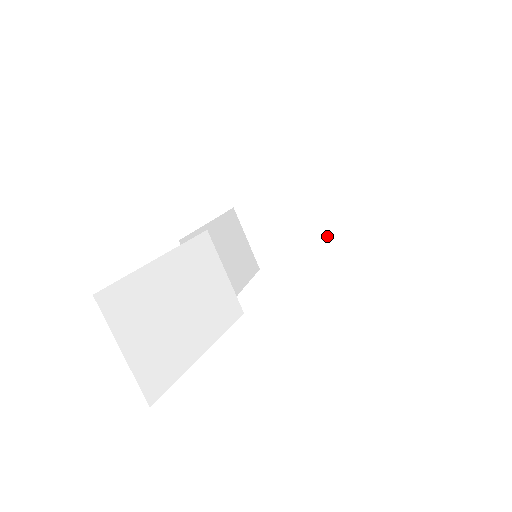
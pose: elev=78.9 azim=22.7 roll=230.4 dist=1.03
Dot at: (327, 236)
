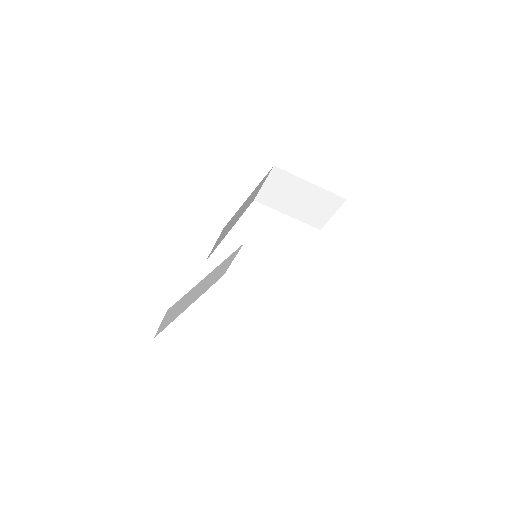
Dot at: (307, 220)
